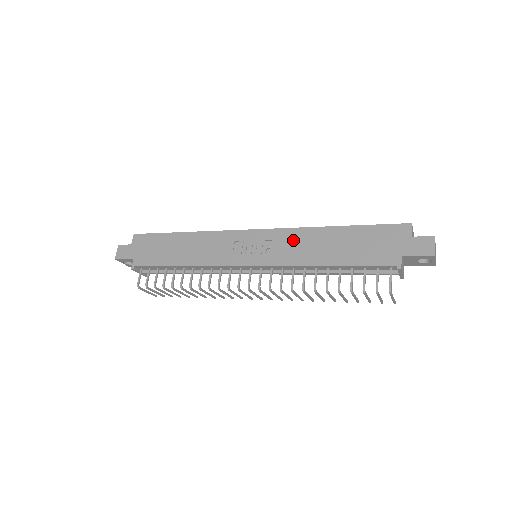
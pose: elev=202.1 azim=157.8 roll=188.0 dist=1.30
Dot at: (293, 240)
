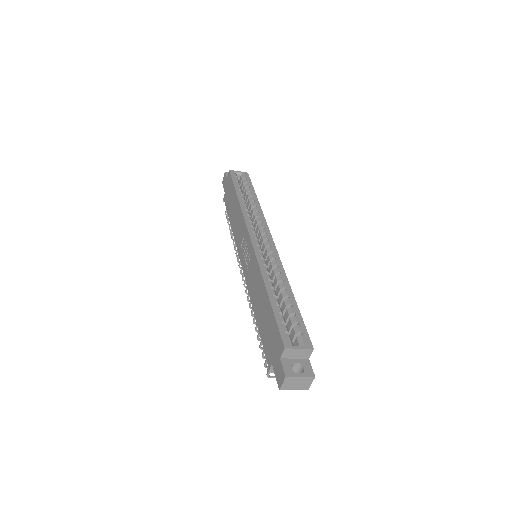
Dot at: (255, 273)
